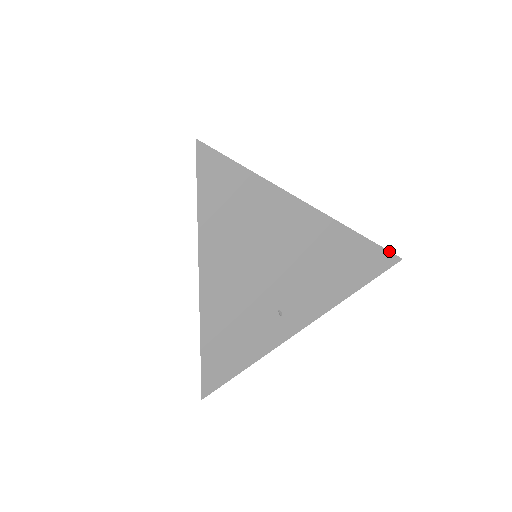
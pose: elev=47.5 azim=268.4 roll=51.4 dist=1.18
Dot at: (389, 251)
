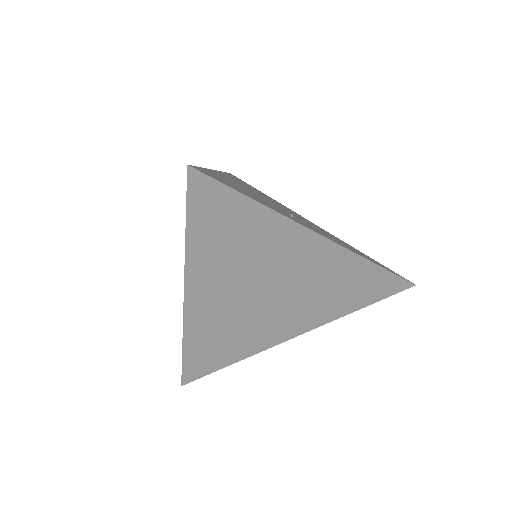
Dot at: (396, 273)
